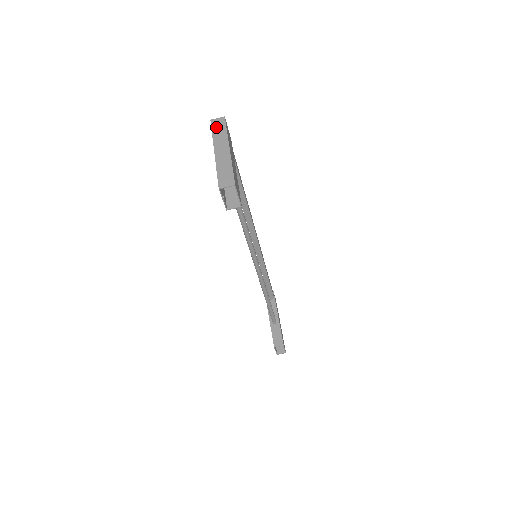
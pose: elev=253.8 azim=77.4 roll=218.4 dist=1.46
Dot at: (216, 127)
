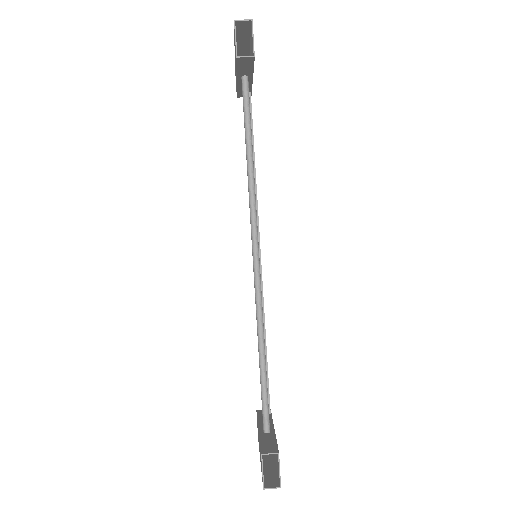
Dot at: occluded
